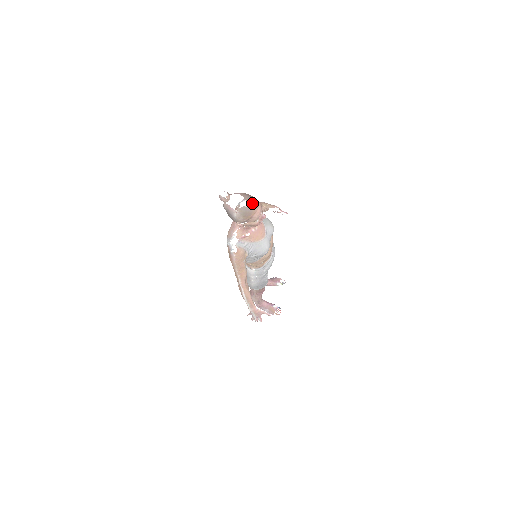
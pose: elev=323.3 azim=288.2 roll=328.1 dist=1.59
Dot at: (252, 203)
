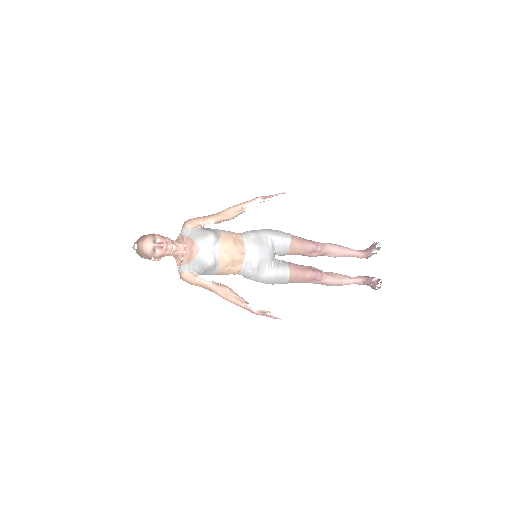
Dot at: (138, 244)
